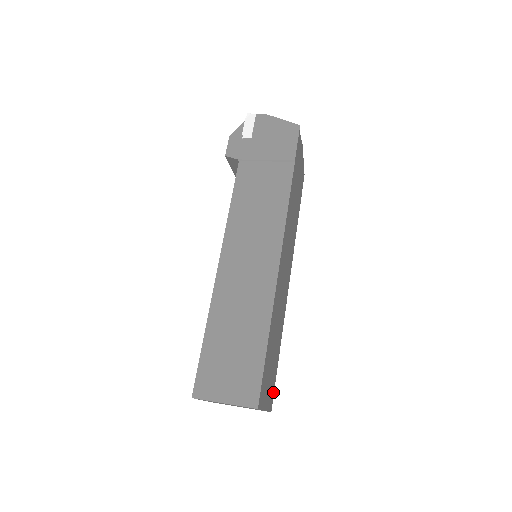
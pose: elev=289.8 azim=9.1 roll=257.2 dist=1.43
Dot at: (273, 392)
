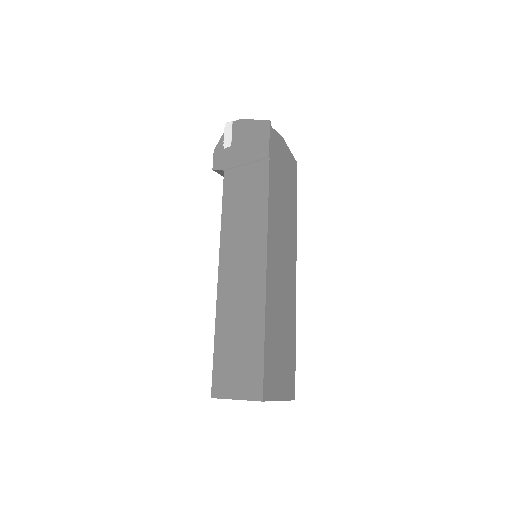
Dot at: (294, 381)
